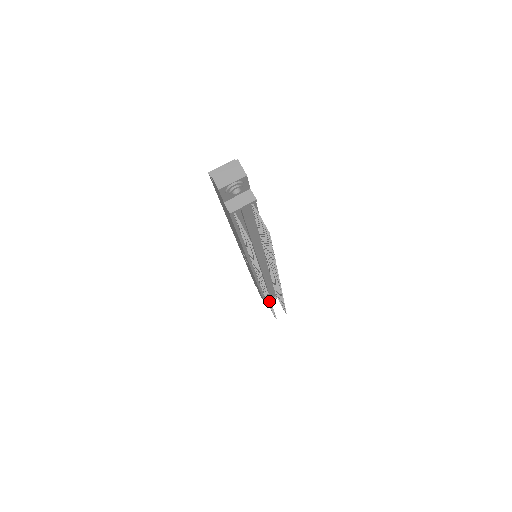
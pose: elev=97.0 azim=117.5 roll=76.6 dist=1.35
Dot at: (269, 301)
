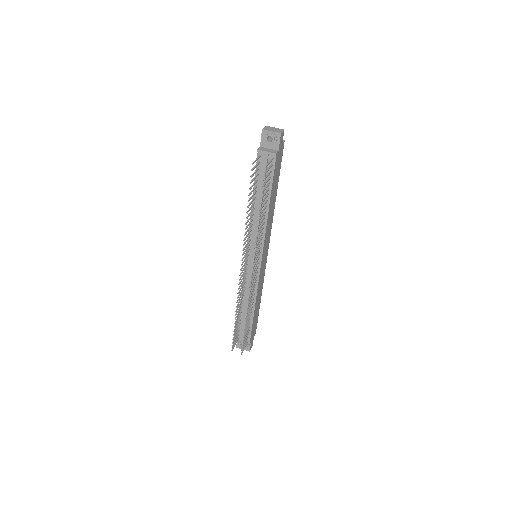
Dot at: (237, 300)
